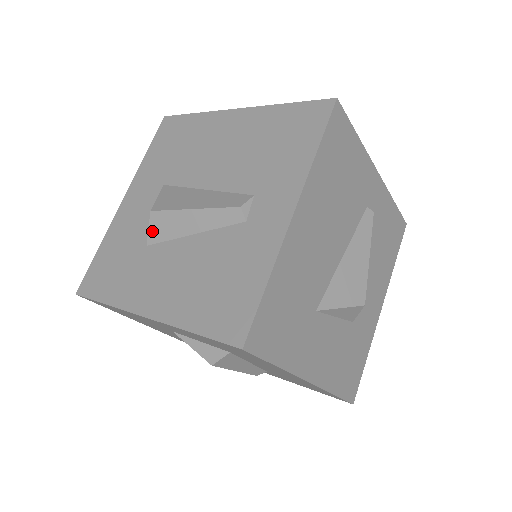
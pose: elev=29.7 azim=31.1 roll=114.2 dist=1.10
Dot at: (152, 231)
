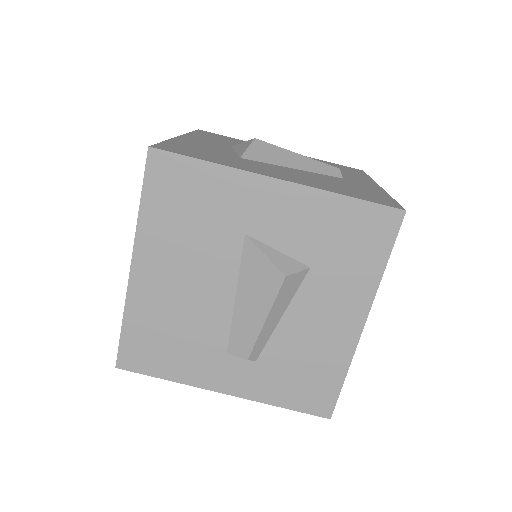
Dot at: (251, 151)
